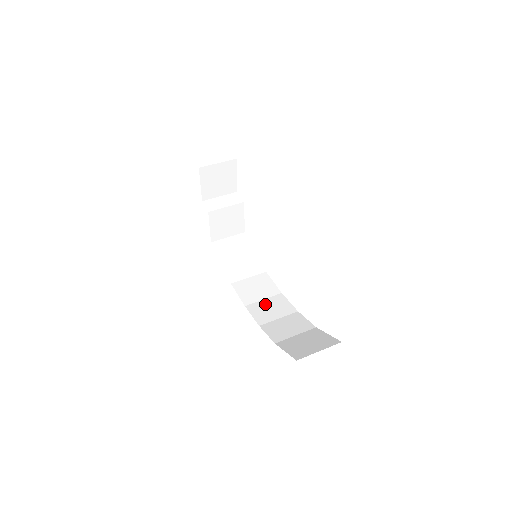
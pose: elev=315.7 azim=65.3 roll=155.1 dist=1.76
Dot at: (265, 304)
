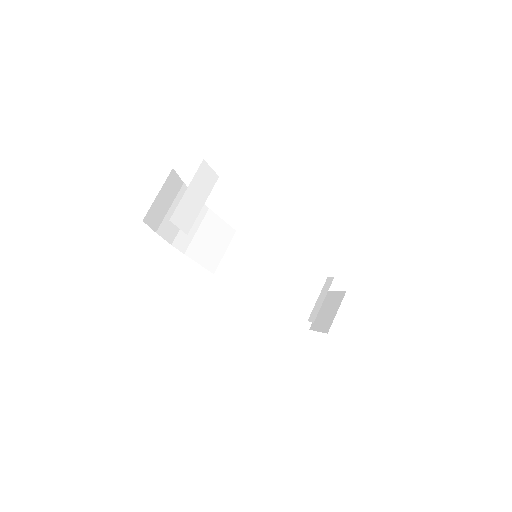
Dot at: (231, 259)
